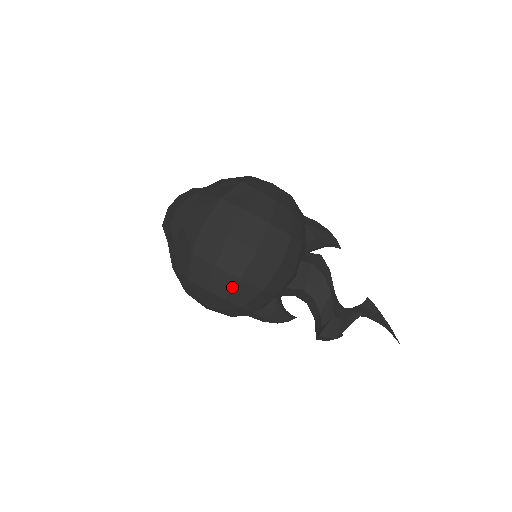
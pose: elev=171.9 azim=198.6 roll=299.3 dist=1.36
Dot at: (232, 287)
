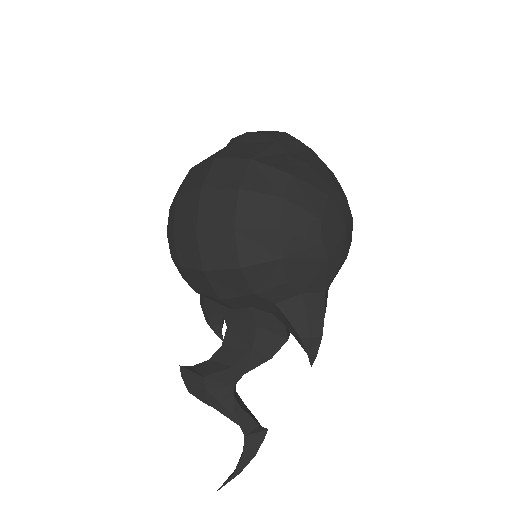
Dot at: (171, 229)
